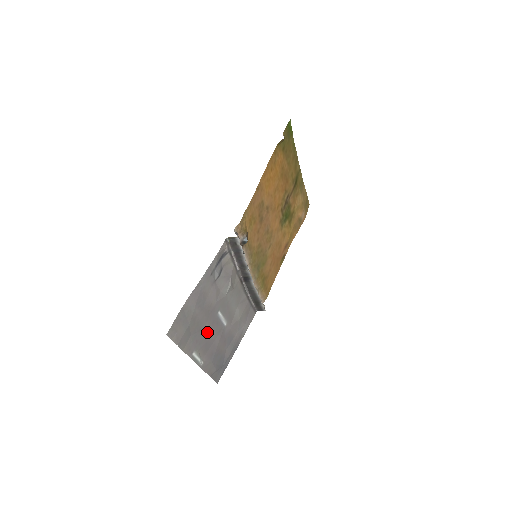
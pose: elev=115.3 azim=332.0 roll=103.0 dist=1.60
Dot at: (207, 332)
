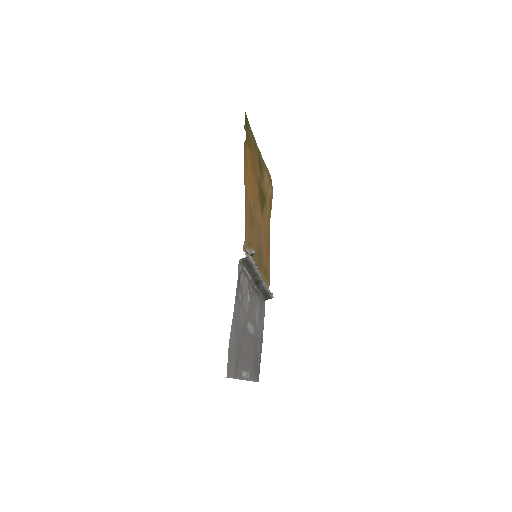
Dot at: (245, 349)
